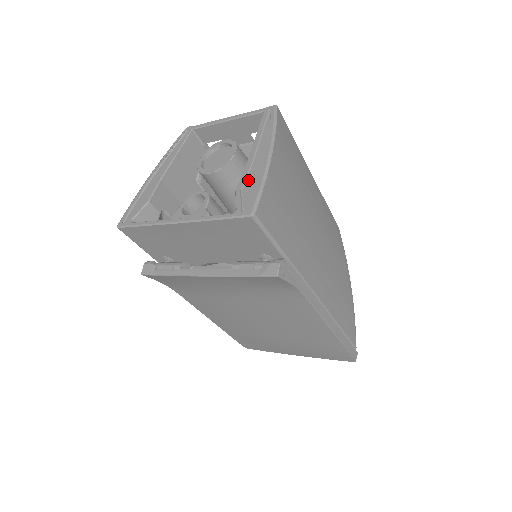
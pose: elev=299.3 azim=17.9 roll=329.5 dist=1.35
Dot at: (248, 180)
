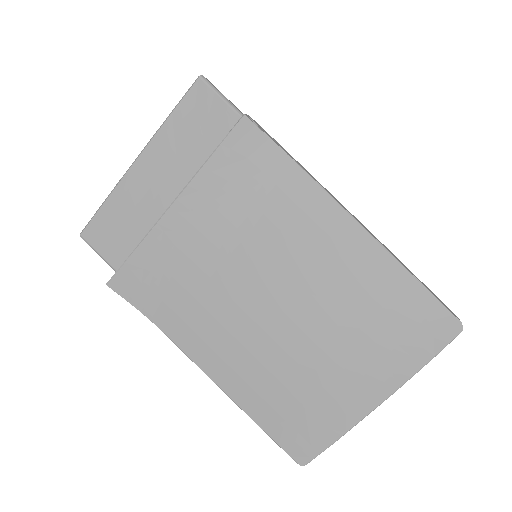
Dot at: occluded
